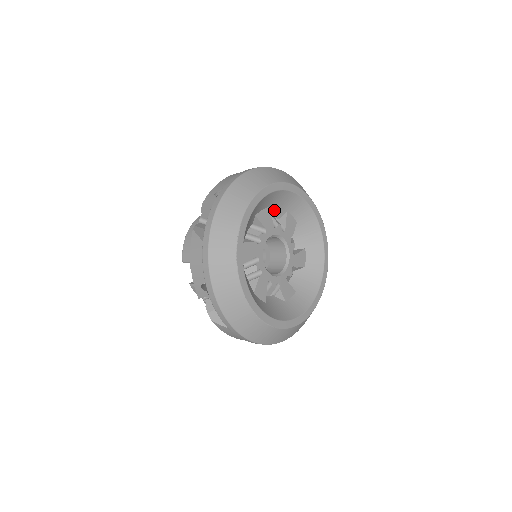
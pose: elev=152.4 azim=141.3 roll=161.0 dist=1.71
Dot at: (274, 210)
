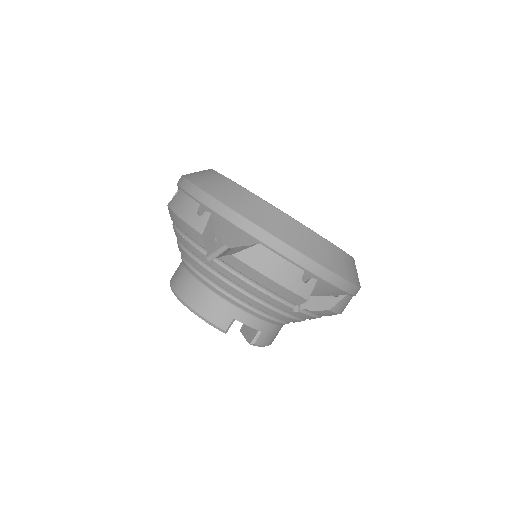
Dot at: occluded
